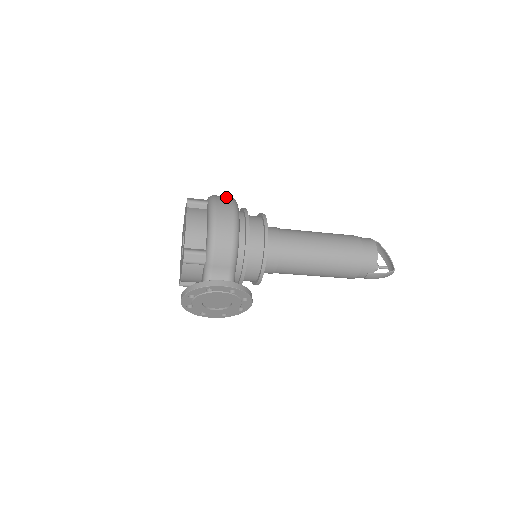
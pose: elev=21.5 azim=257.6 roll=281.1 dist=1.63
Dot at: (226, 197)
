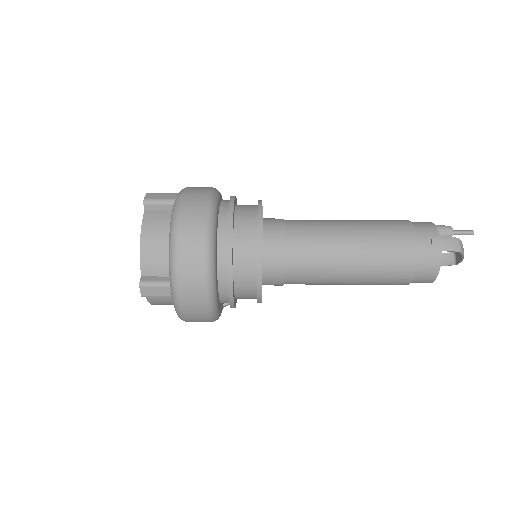
Dot at: (197, 300)
